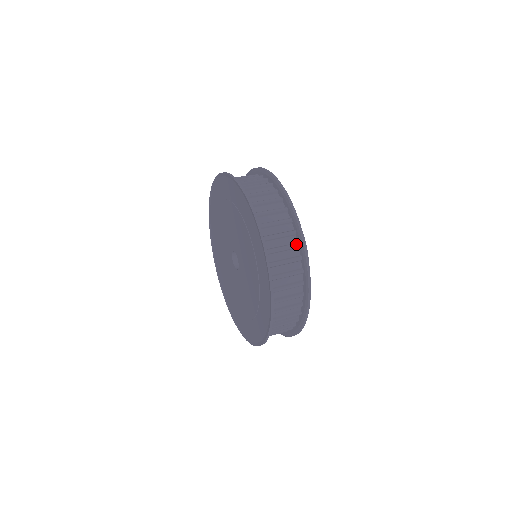
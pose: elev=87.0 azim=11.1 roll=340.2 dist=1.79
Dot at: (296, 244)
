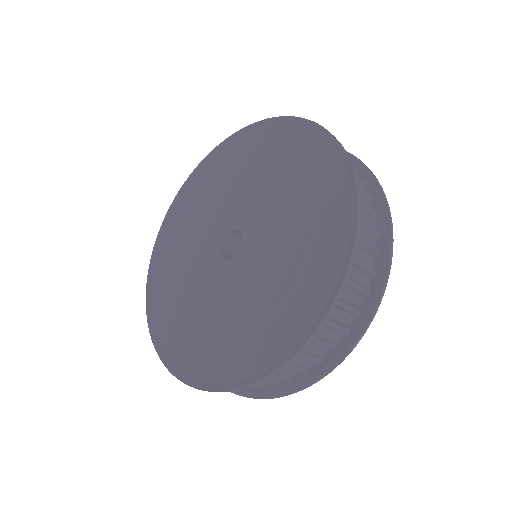
Dot at: (375, 211)
